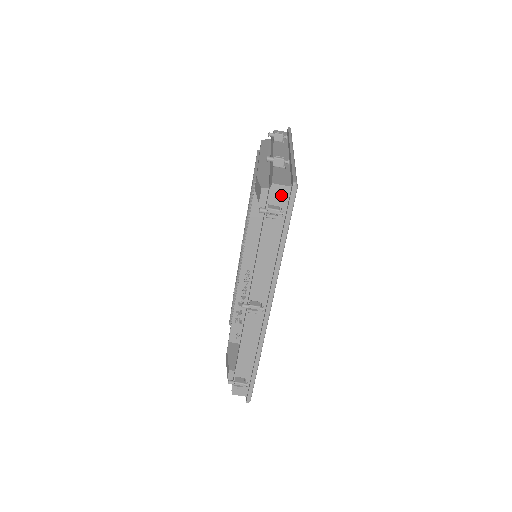
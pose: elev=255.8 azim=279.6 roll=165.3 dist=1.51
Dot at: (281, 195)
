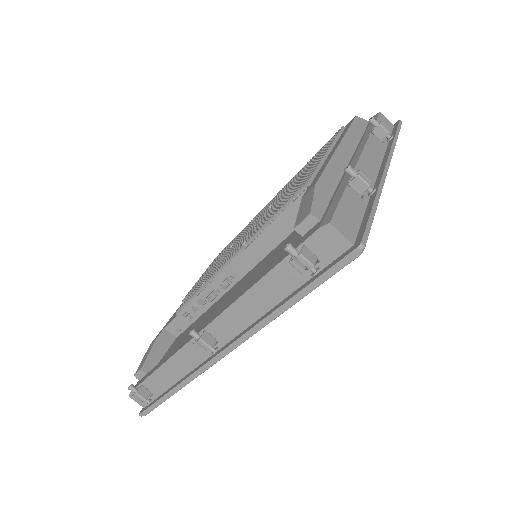
Dot at: (331, 245)
